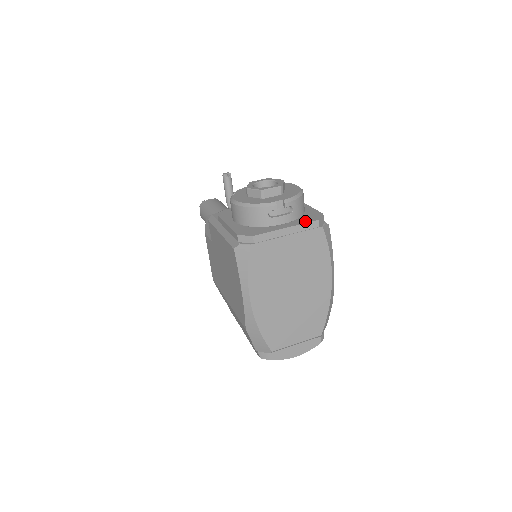
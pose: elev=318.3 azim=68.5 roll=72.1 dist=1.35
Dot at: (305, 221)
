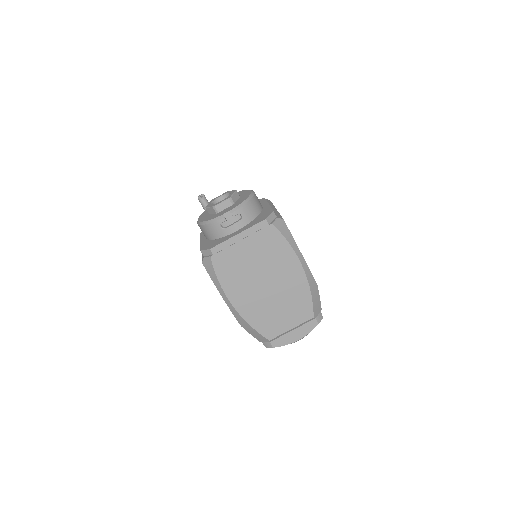
Dot at: (255, 223)
